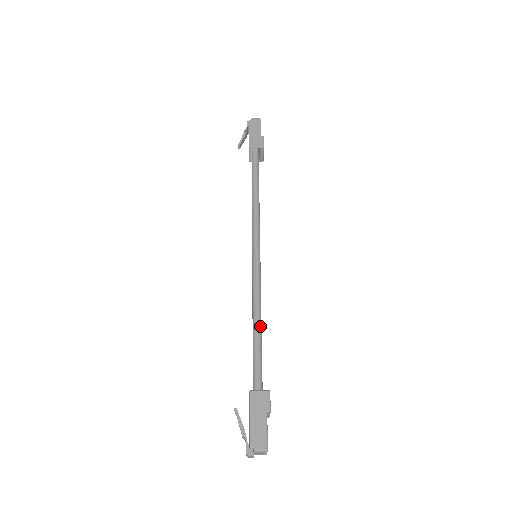
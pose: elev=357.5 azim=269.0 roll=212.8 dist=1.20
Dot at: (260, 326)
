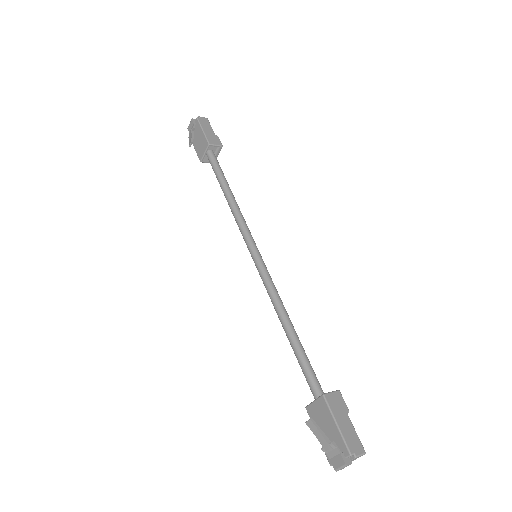
Dot at: (293, 327)
